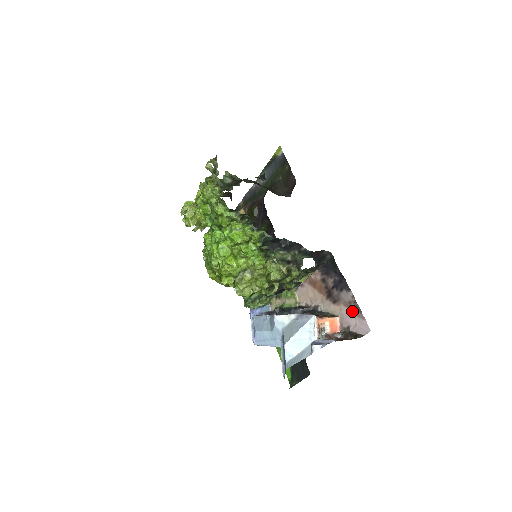
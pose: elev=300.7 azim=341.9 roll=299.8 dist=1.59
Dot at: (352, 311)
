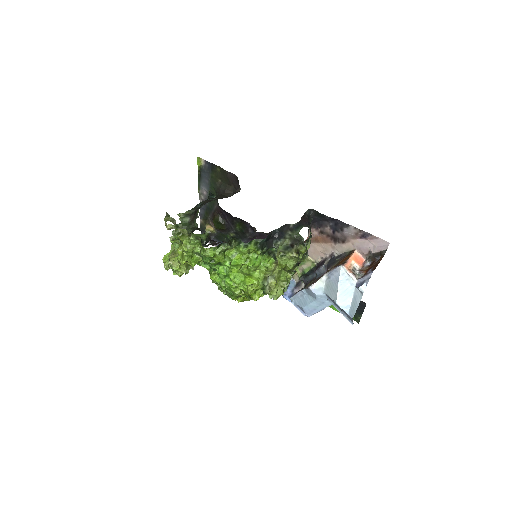
Dot at: (363, 239)
